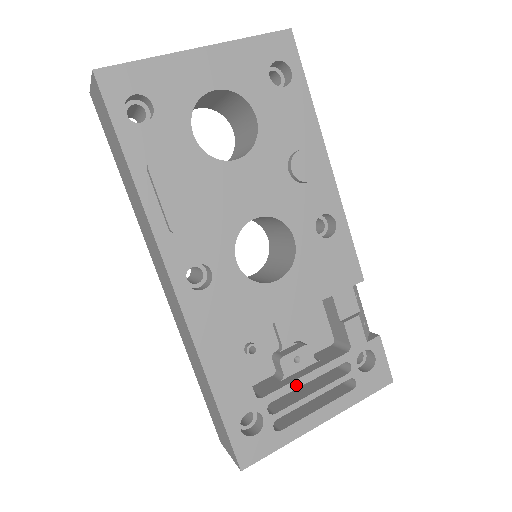
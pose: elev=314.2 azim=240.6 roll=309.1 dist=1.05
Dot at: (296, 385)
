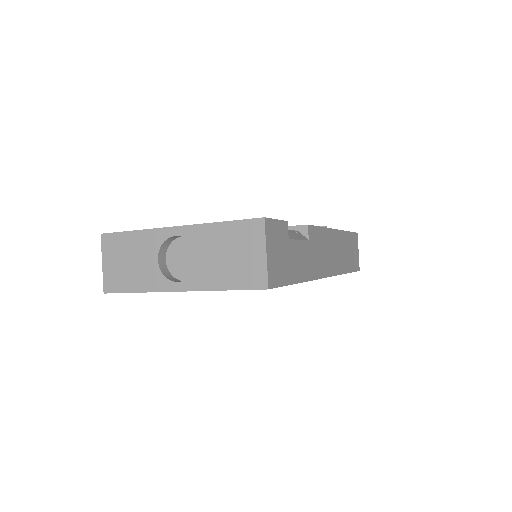
Dot at: occluded
